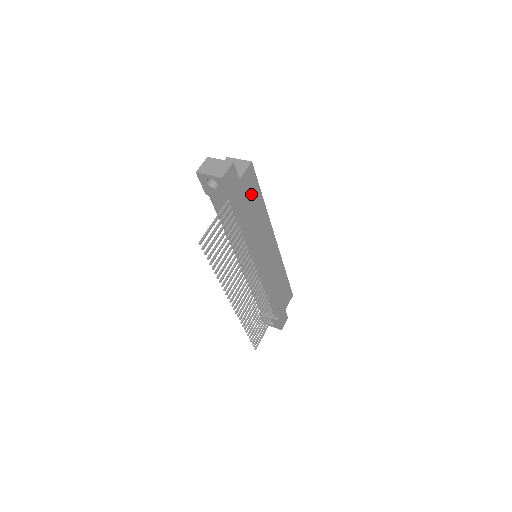
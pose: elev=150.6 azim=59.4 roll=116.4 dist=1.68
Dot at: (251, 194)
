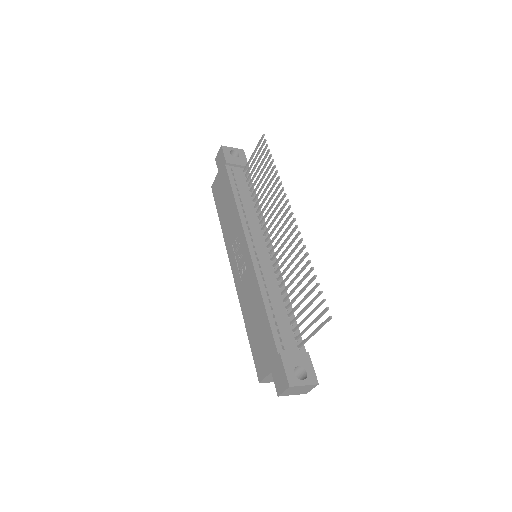
Dot at: occluded
